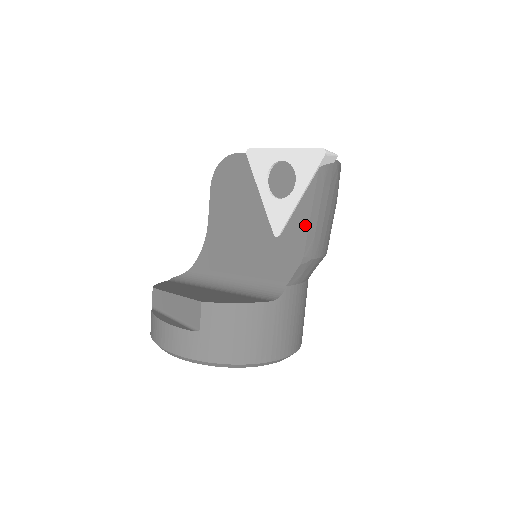
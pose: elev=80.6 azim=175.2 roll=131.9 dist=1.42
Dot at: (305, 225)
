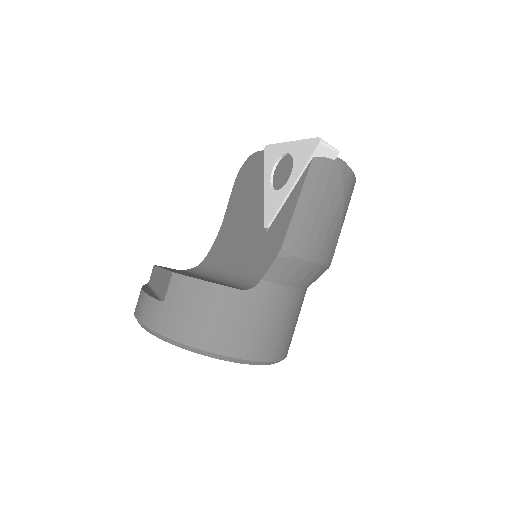
Dot at: (289, 216)
